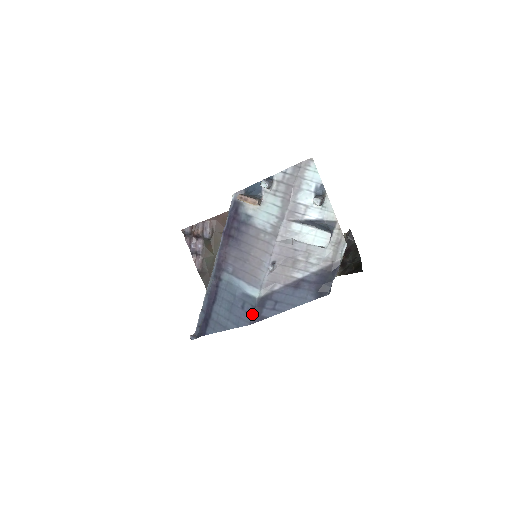
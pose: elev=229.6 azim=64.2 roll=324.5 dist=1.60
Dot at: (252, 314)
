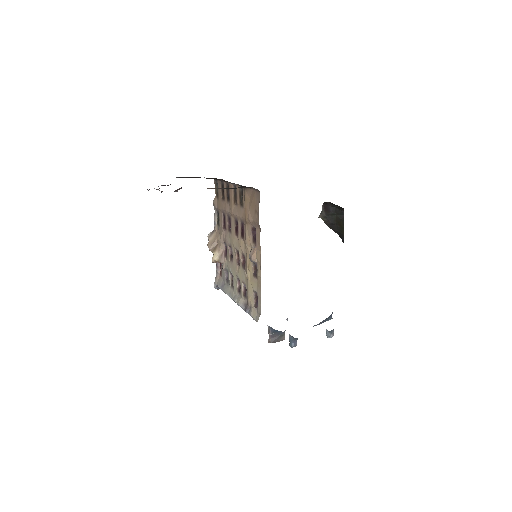
Dot at: occluded
